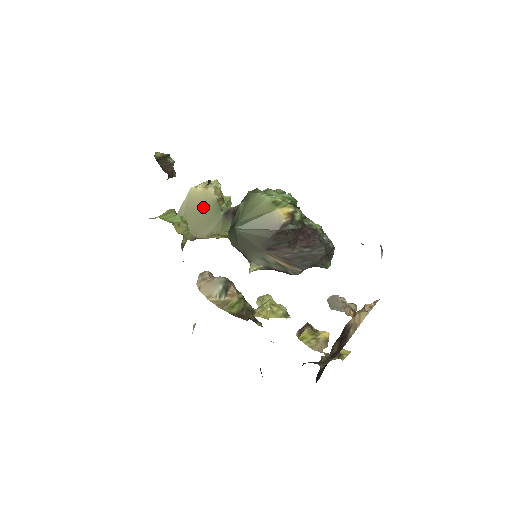
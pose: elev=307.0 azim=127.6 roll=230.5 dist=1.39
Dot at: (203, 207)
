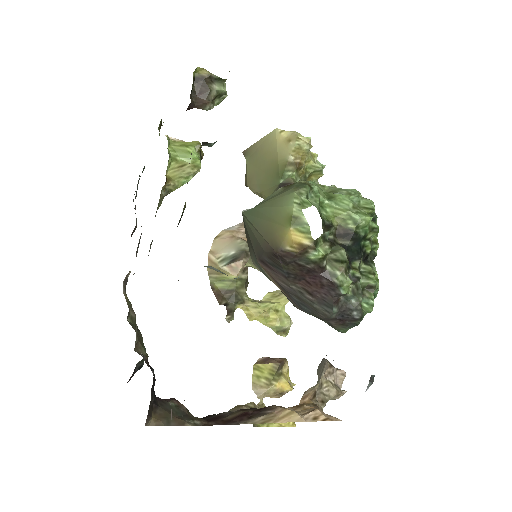
Dot at: (271, 159)
